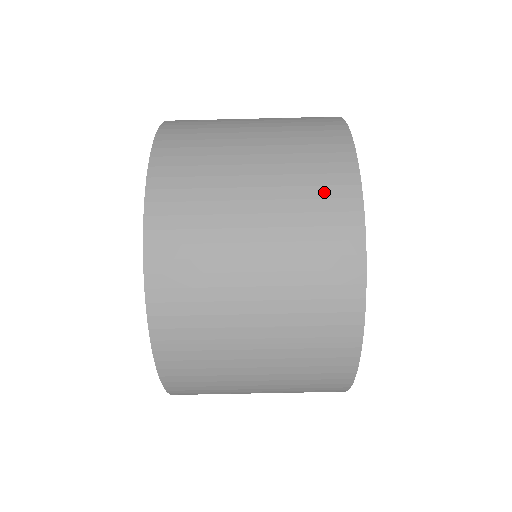
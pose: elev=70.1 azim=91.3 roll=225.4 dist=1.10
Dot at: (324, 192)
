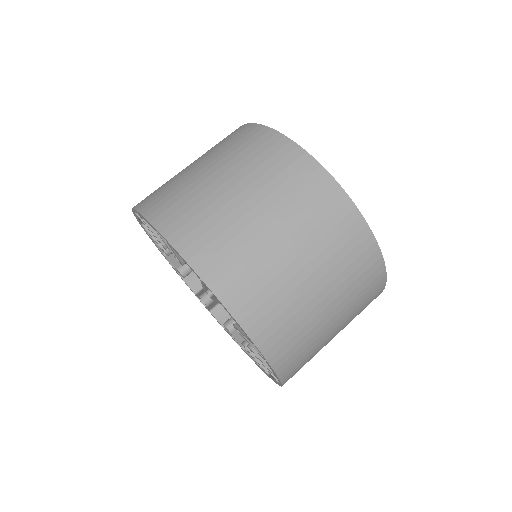
Dot at: occluded
